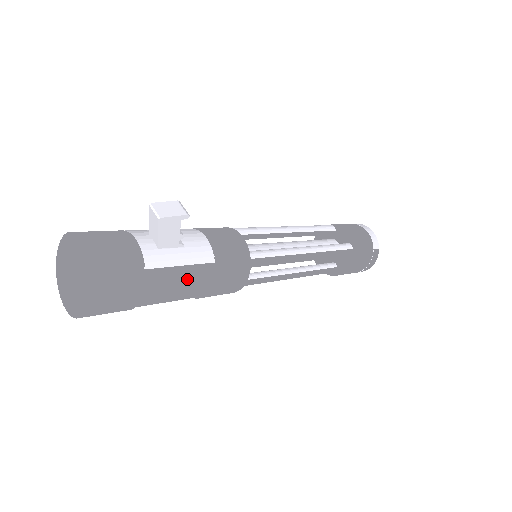
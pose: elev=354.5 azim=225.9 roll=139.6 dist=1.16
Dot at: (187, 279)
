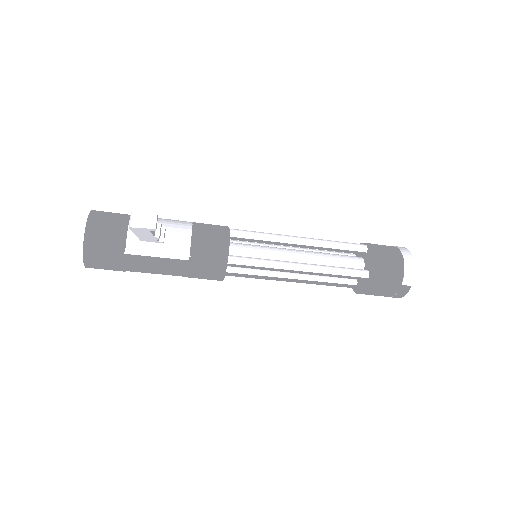
Dot at: (161, 266)
